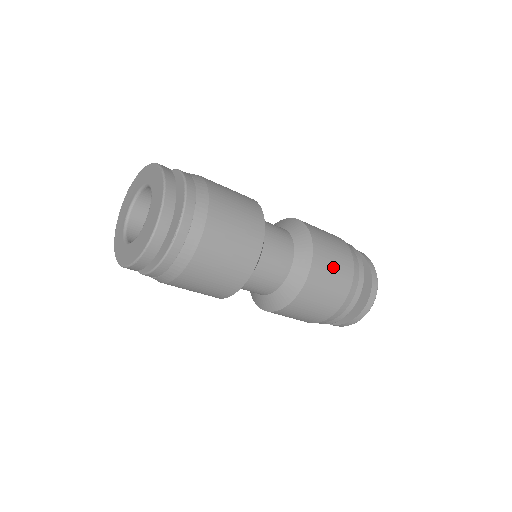
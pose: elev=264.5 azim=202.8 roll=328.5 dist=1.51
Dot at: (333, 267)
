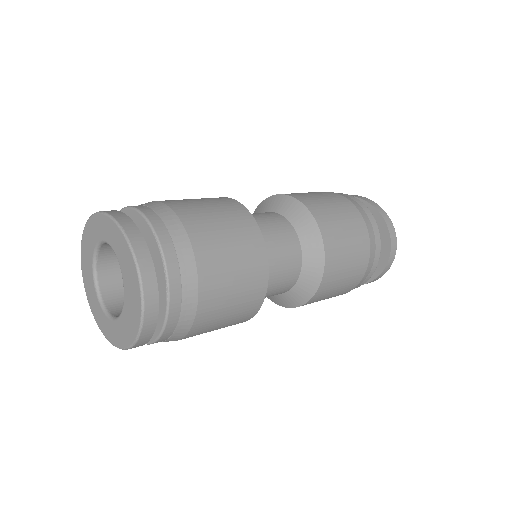
Dot at: (344, 230)
